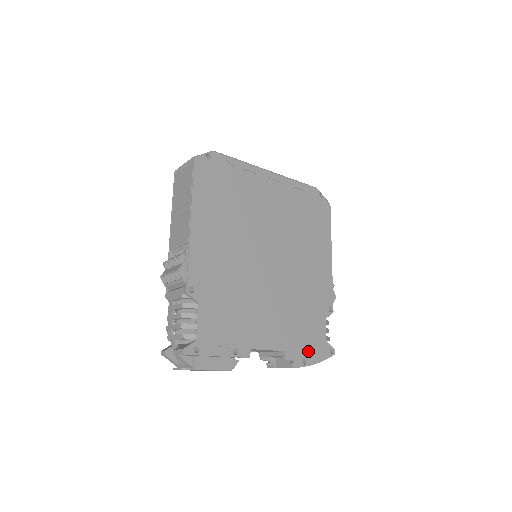
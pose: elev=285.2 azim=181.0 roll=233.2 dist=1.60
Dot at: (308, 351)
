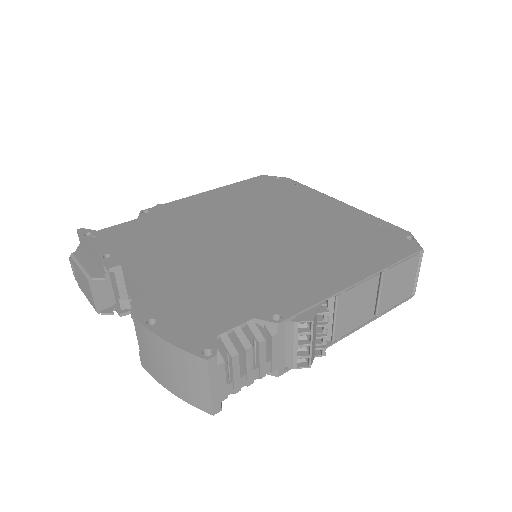
Dot at: (174, 319)
